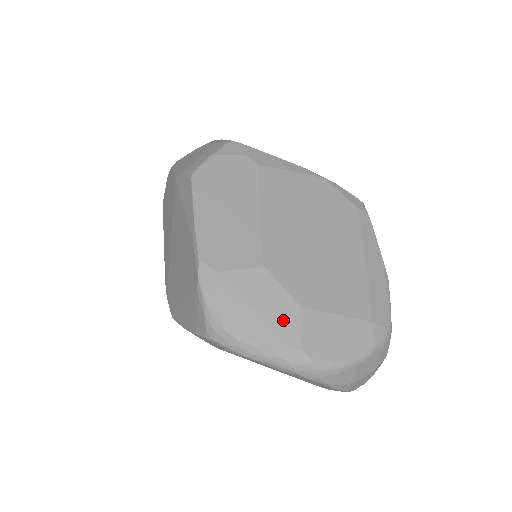
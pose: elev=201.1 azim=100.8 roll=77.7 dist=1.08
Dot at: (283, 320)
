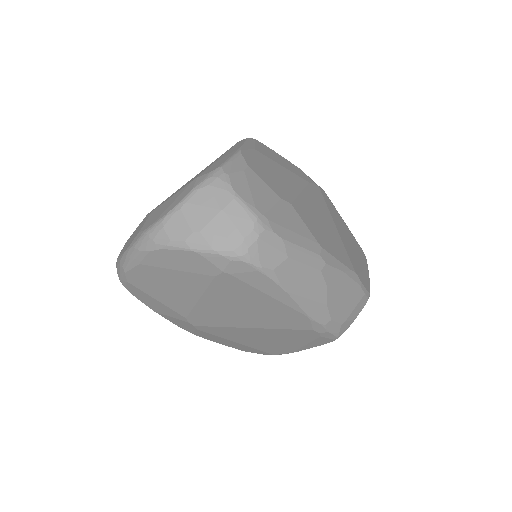
Dot at: occluded
